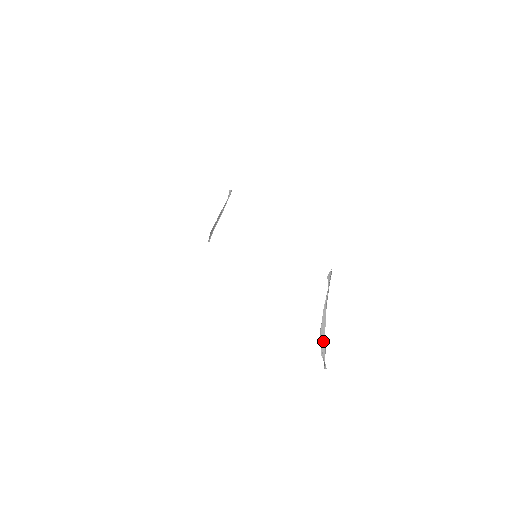
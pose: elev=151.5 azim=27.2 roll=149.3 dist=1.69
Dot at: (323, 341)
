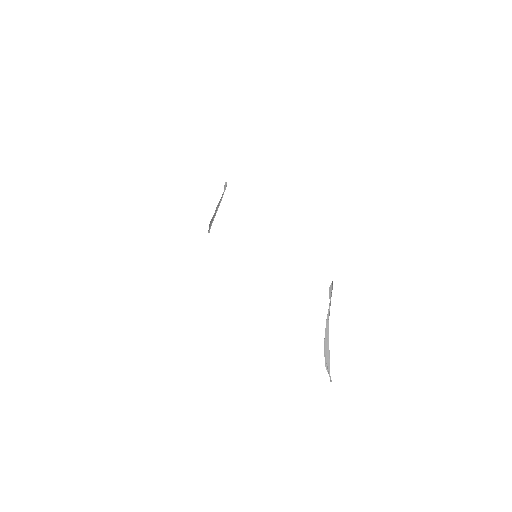
Dot at: (327, 354)
